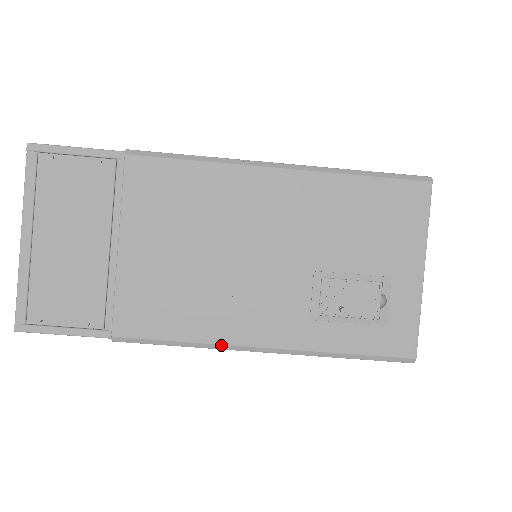
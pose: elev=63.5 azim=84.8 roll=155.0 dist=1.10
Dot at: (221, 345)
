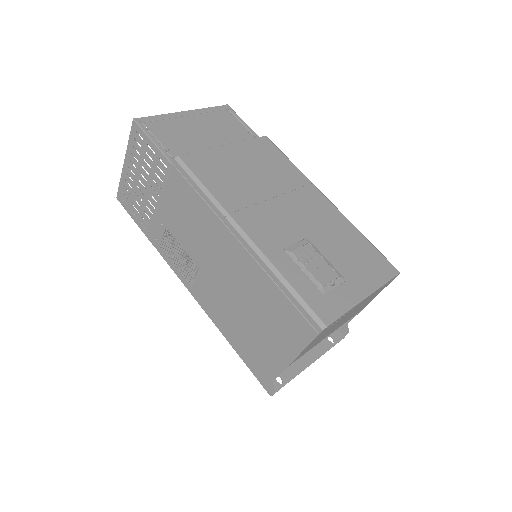
Dot at: (225, 210)
